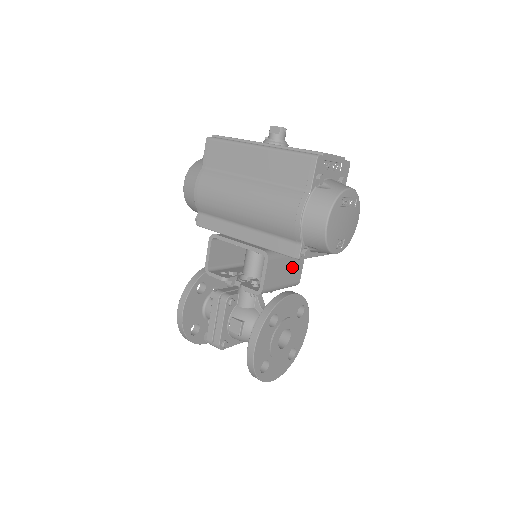
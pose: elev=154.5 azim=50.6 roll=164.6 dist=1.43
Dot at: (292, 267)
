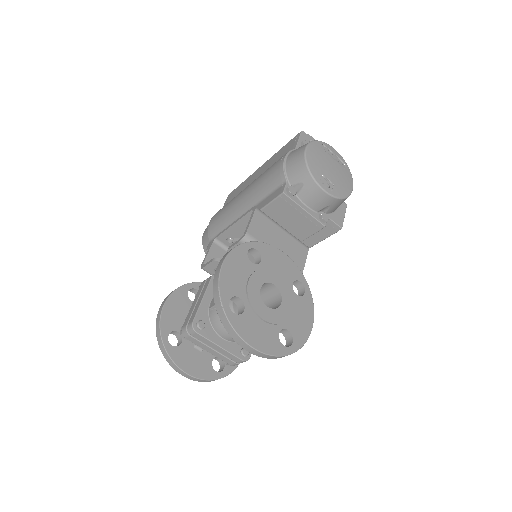
Dot at: (290, 247)
